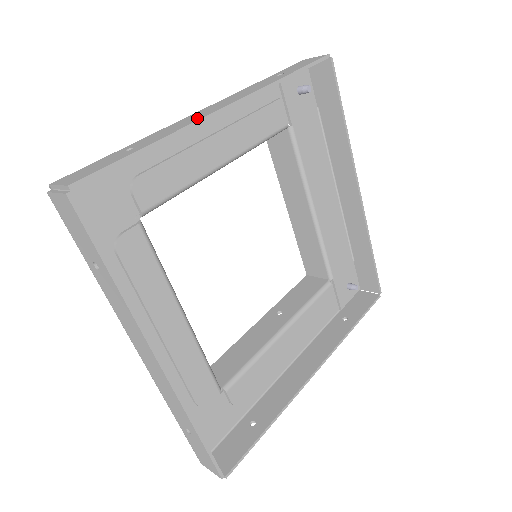
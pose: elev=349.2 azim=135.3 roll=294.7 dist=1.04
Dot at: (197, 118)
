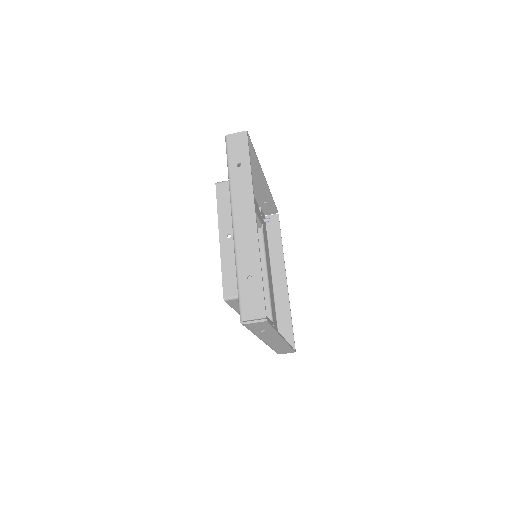
Dot at: (258, 170)
